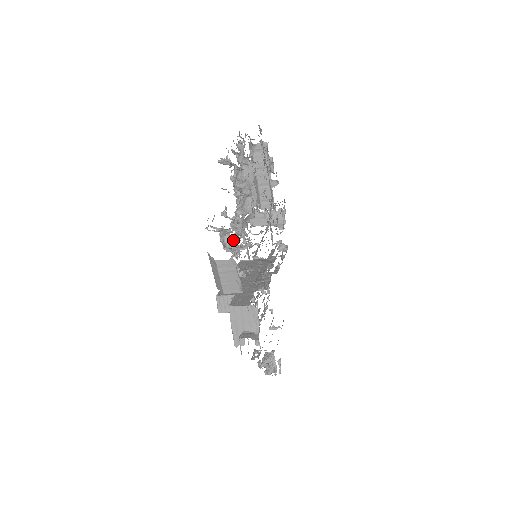
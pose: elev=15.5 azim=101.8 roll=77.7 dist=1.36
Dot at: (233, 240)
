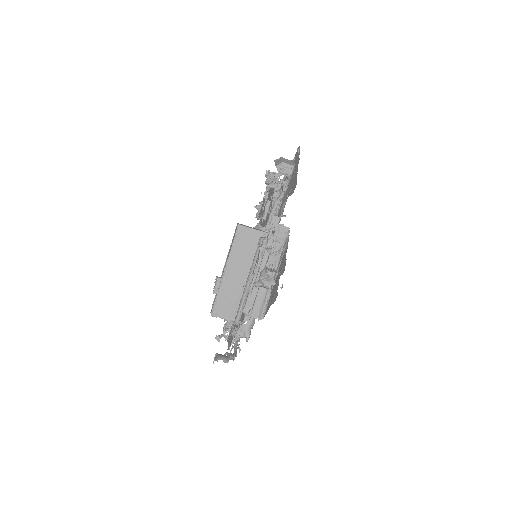
Dot at: occluded
